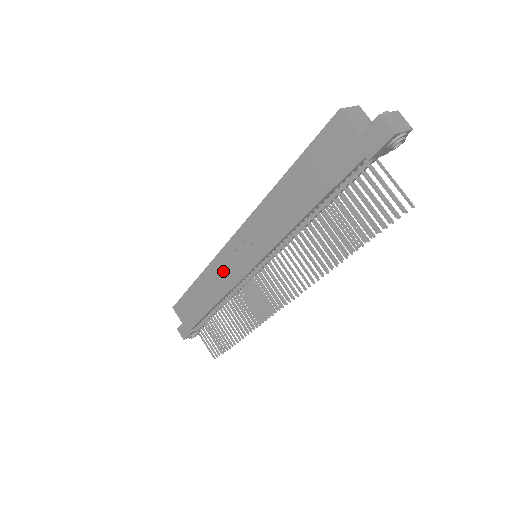
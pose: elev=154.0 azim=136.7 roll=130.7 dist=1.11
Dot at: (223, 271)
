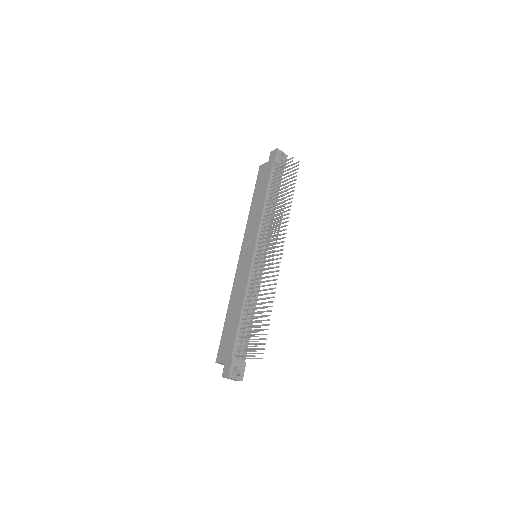
Dot at: (240, 279)
